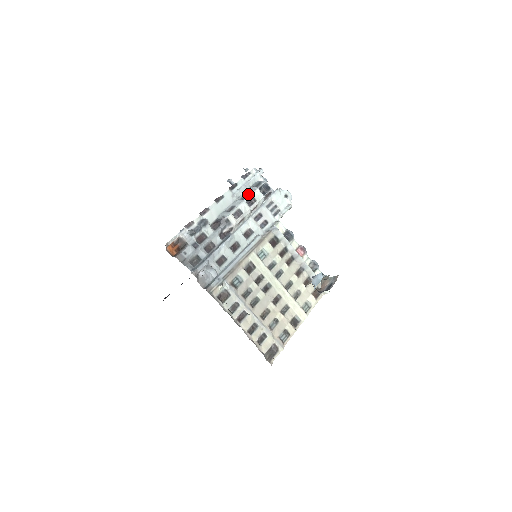
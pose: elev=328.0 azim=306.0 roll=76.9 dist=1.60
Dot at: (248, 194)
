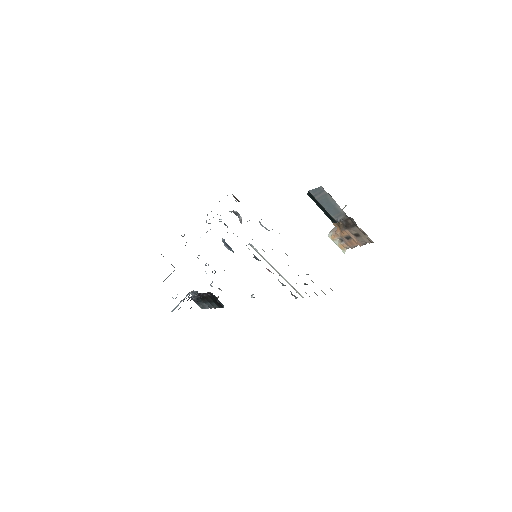
Dot at: occluded
